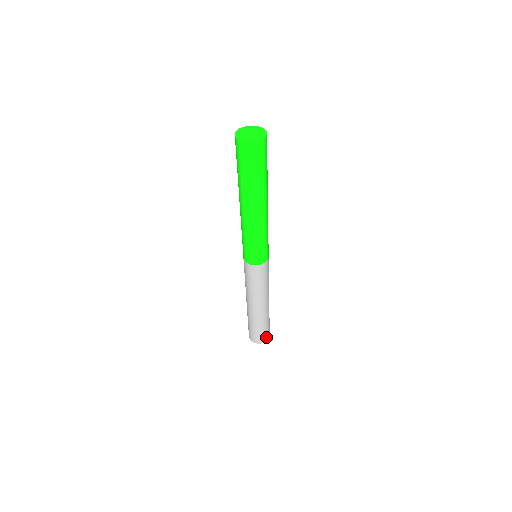
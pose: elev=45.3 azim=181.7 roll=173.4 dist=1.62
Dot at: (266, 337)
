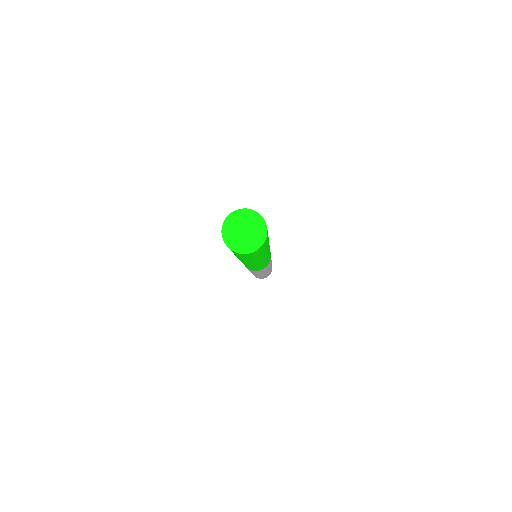
Dot at: (261, 278)
